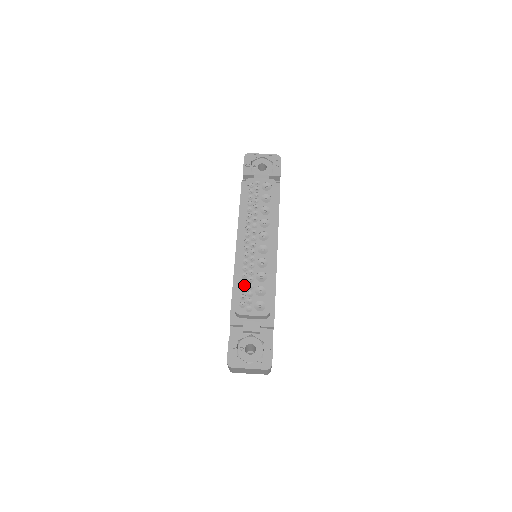
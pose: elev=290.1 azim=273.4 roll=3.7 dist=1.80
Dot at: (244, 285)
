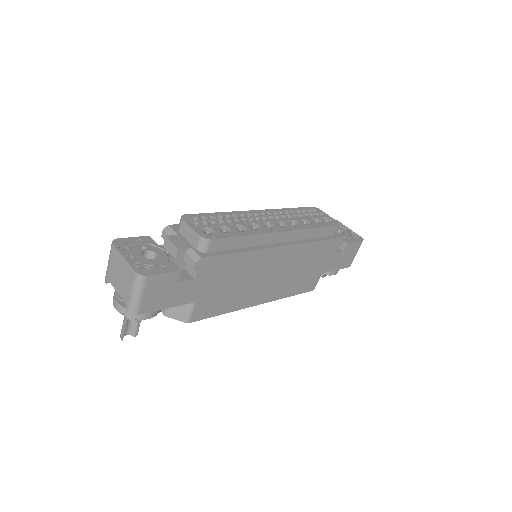
Dot at: (217, 218)
